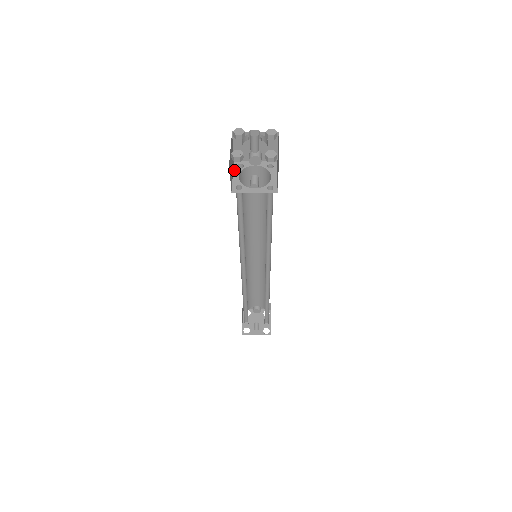
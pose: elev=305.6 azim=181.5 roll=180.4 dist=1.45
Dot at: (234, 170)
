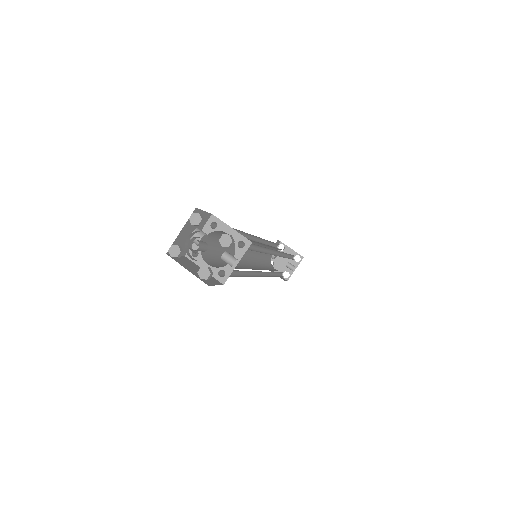
Dot at: (197, 264)
